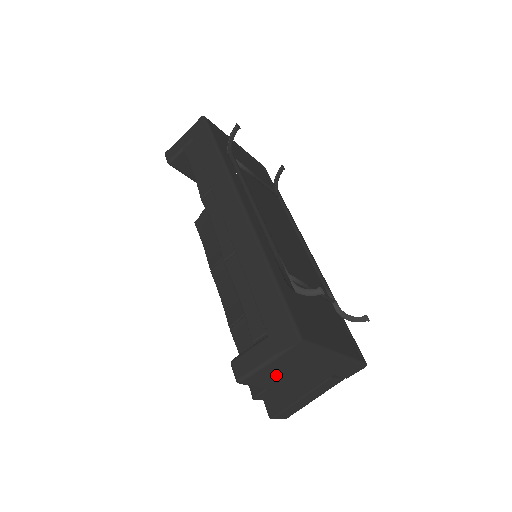
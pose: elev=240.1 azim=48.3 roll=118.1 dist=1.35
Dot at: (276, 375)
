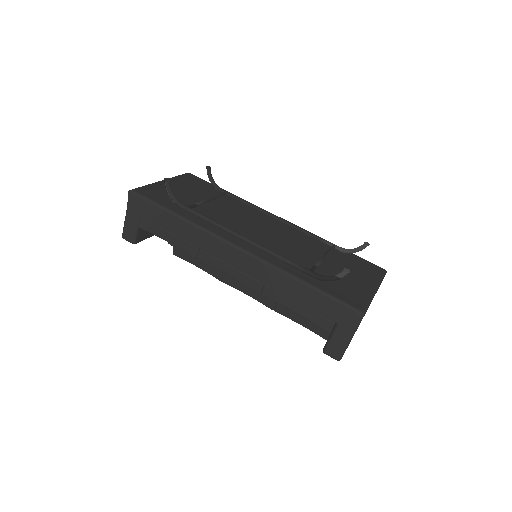
Dot at: occluded
